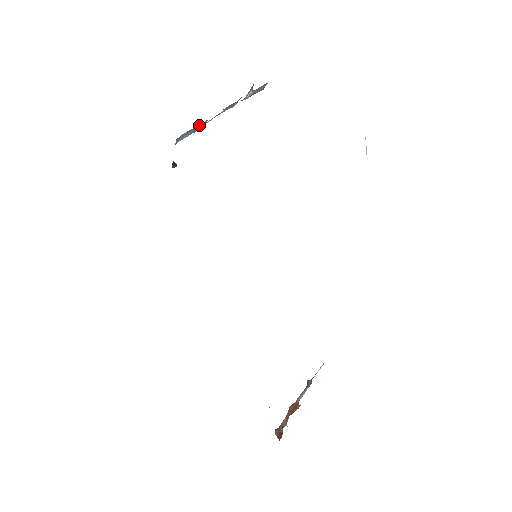
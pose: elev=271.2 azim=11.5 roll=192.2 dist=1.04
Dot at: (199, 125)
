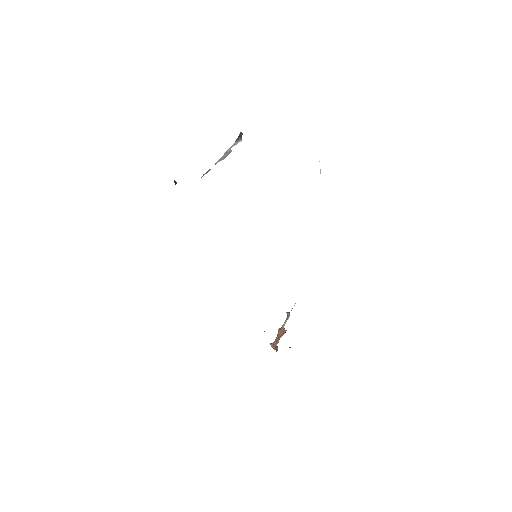
Dot at: occluded
